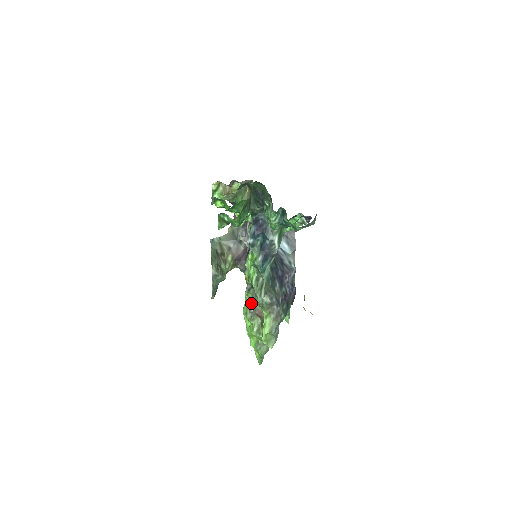
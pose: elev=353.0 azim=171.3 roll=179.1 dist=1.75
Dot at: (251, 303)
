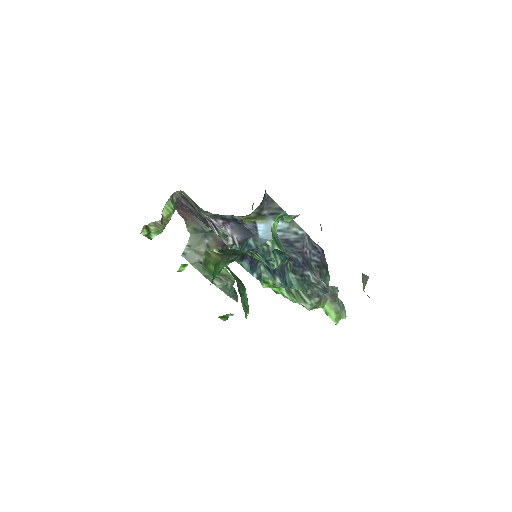
Dot at: occluded
